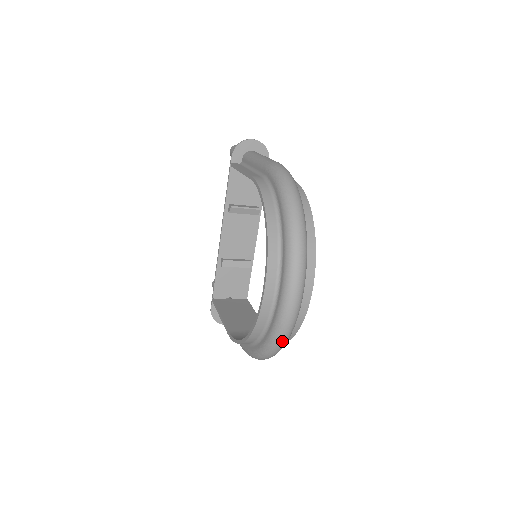
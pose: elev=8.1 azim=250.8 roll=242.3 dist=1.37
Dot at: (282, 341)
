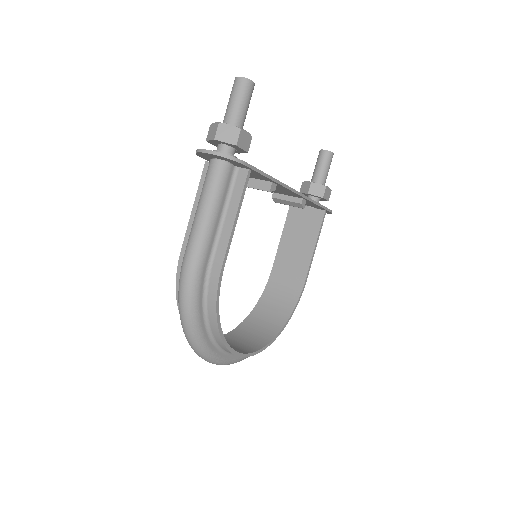
Dot at: occluded
